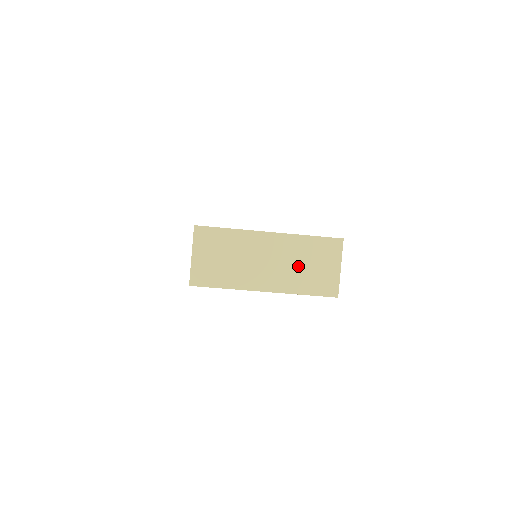
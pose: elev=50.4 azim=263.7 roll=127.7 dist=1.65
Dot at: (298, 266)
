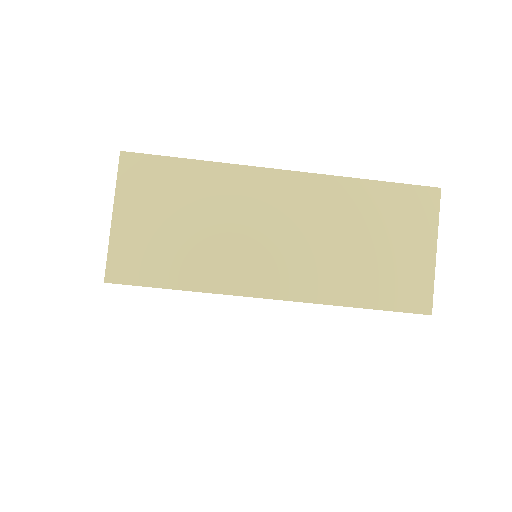
Dot at: (344, 244)
